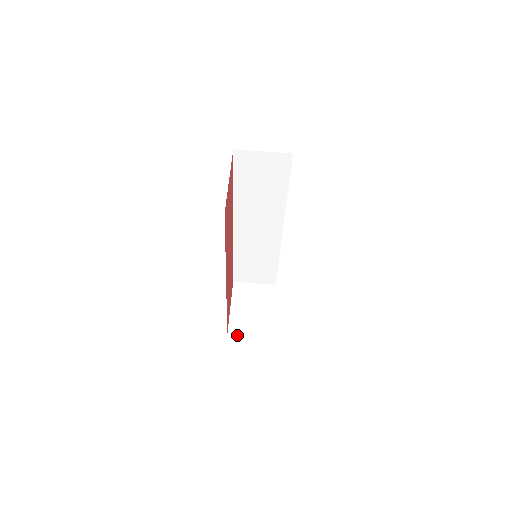
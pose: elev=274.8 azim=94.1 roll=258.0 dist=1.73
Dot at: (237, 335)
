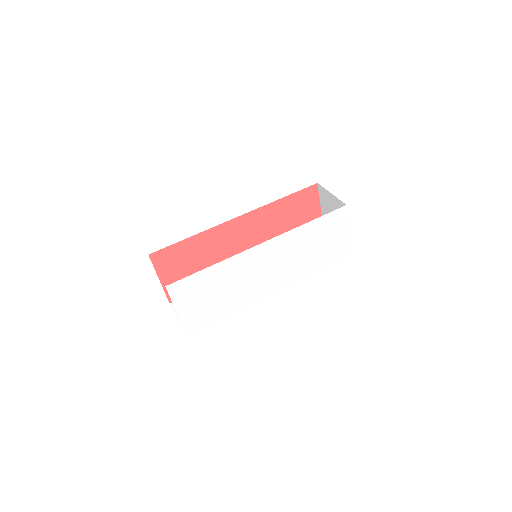
Dot at: occluded
